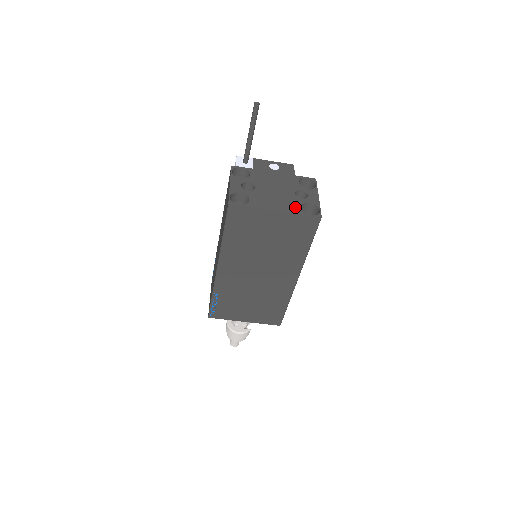
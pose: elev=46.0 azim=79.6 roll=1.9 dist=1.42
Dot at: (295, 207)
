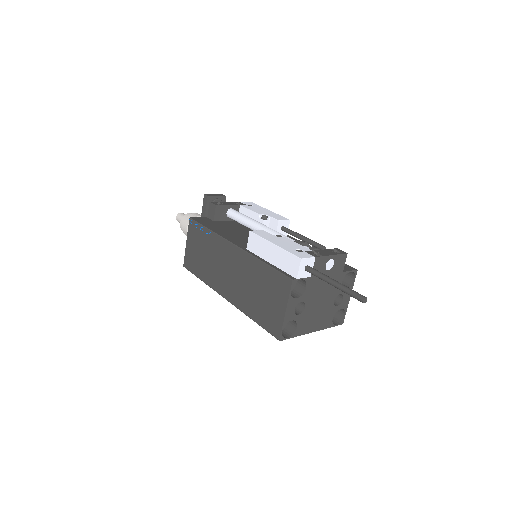
Dot at: (329, 320)
